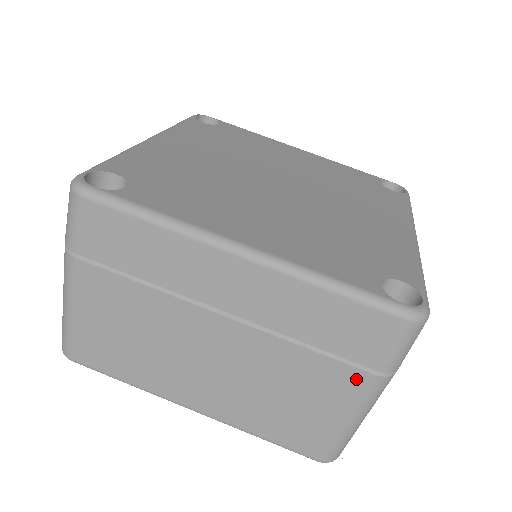
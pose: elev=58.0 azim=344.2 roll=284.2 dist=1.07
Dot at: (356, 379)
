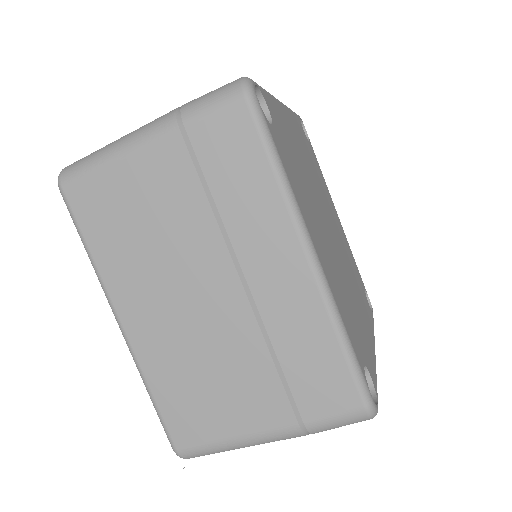
Dot at: (282, 416)
